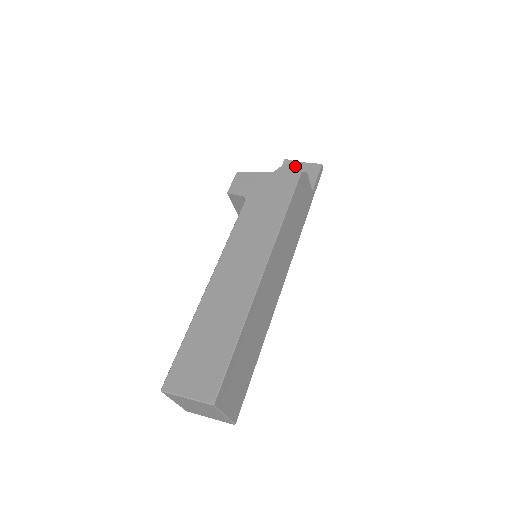
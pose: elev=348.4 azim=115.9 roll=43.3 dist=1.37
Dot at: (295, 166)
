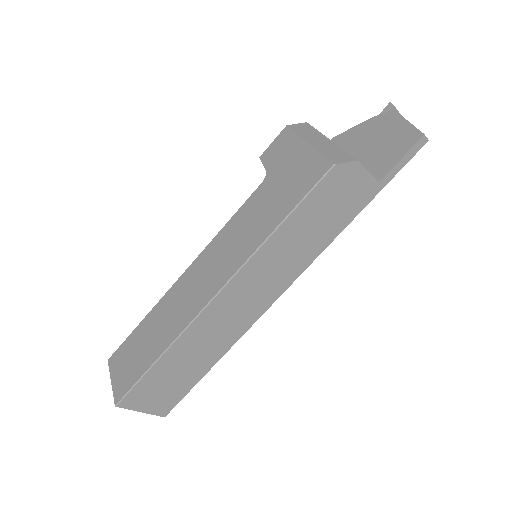
Dot at: (392, 122)
